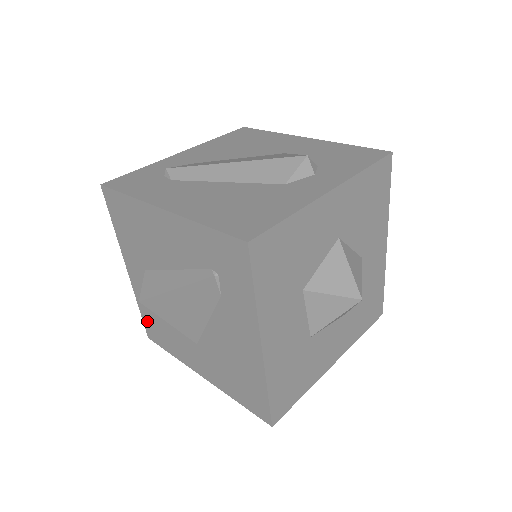
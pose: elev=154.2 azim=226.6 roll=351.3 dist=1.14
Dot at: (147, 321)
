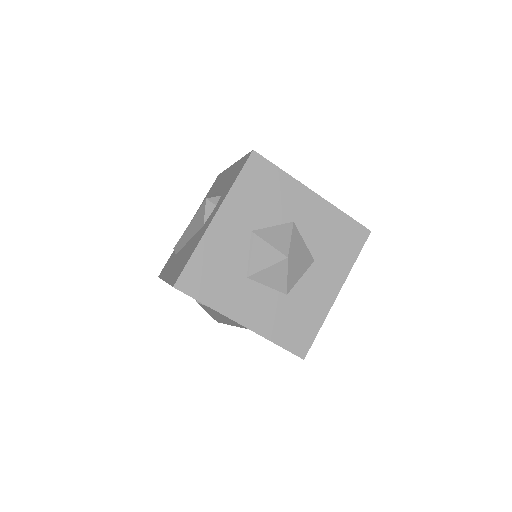
Dot at: occluded
